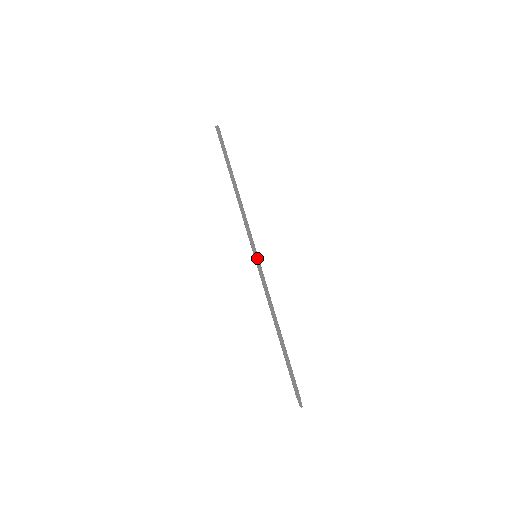
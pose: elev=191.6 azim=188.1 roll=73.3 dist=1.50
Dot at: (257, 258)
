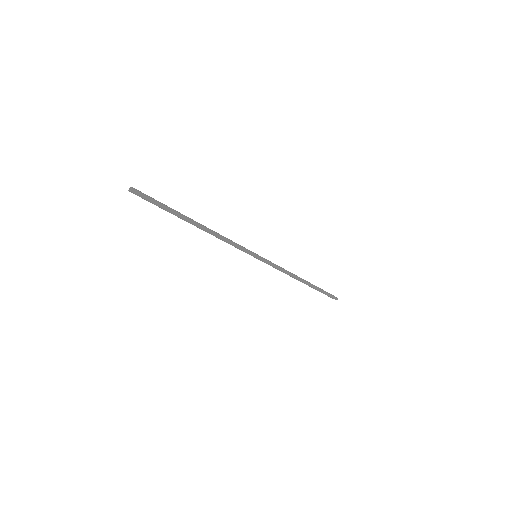
Dot at: (259, 257)
